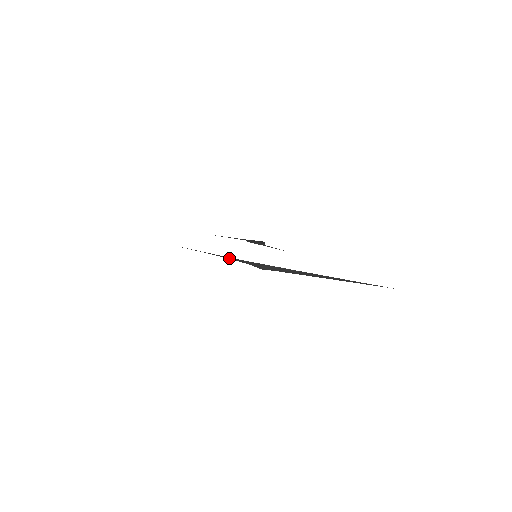
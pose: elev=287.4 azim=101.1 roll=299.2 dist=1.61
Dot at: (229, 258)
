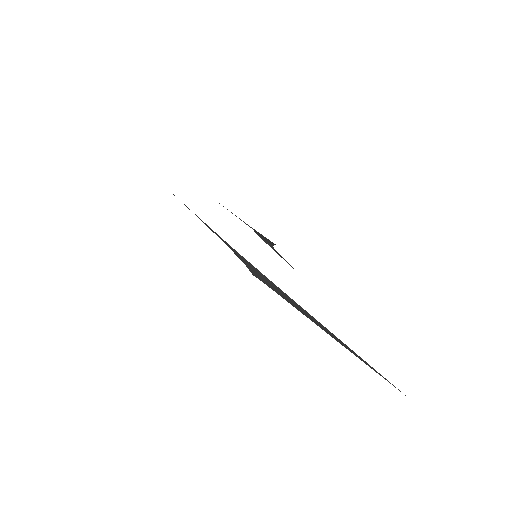
Dot at: (224, 241)
